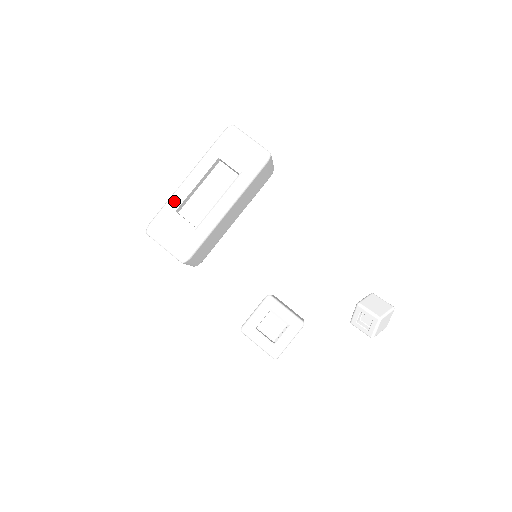
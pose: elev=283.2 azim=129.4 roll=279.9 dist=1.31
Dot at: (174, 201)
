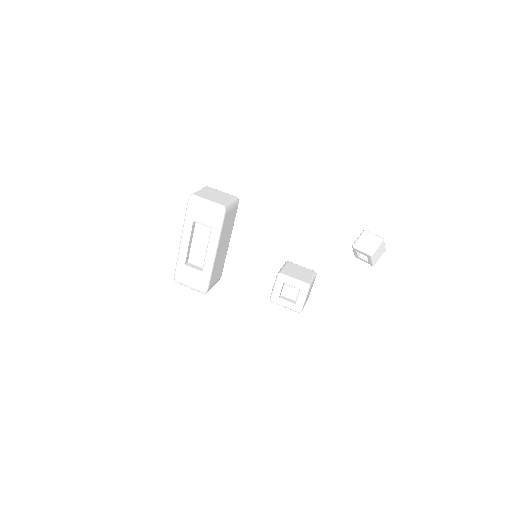
Dot at: (181, 259)
